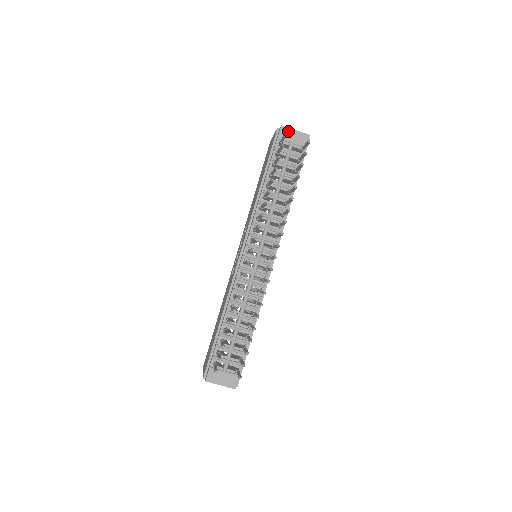
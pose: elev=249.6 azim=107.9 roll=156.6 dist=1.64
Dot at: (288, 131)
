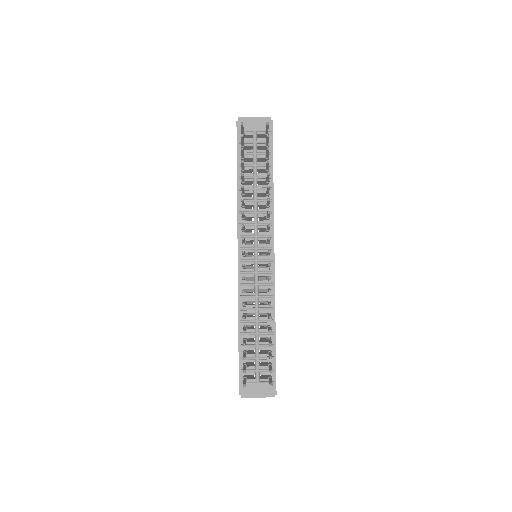
Dot at: (247, 120)
